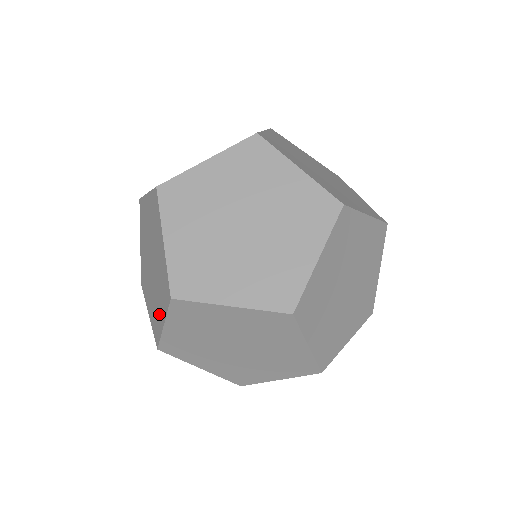
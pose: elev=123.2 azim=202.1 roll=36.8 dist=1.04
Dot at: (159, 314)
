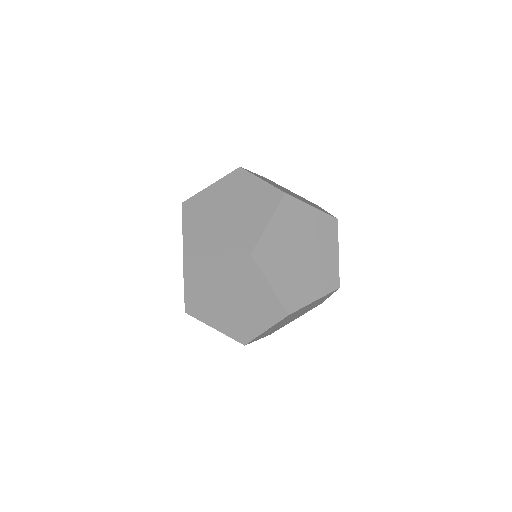
Dot at: (254, 326)
